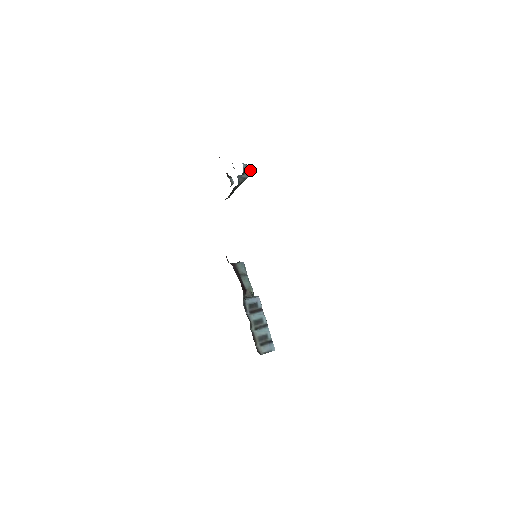
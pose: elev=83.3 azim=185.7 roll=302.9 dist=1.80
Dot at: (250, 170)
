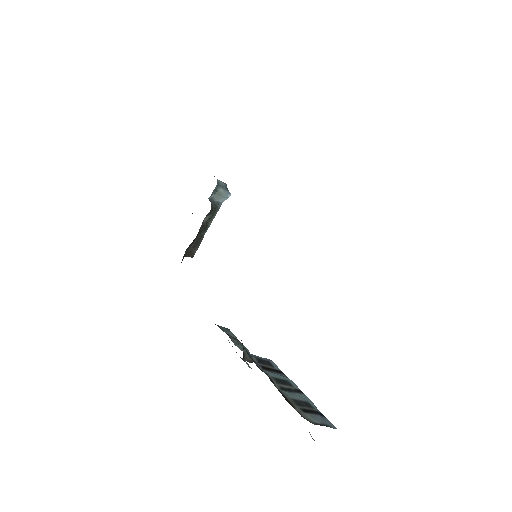
Dot at: (225, 189)
